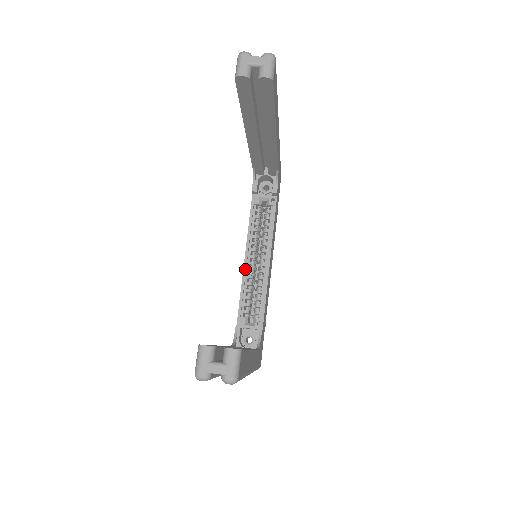
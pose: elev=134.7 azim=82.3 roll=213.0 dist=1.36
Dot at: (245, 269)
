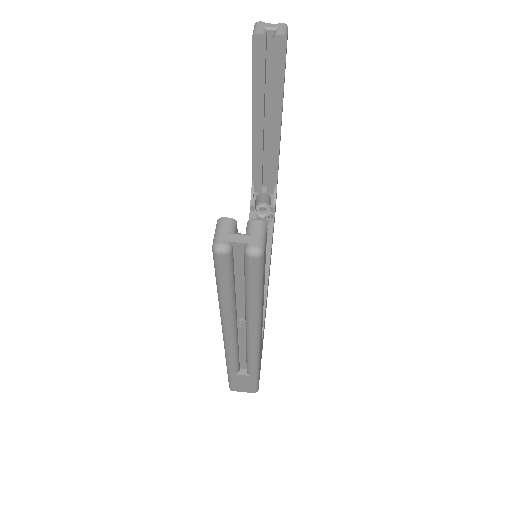
Dot at: occluded
